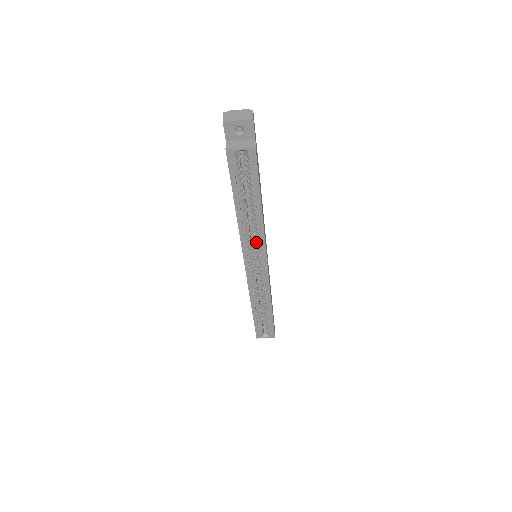
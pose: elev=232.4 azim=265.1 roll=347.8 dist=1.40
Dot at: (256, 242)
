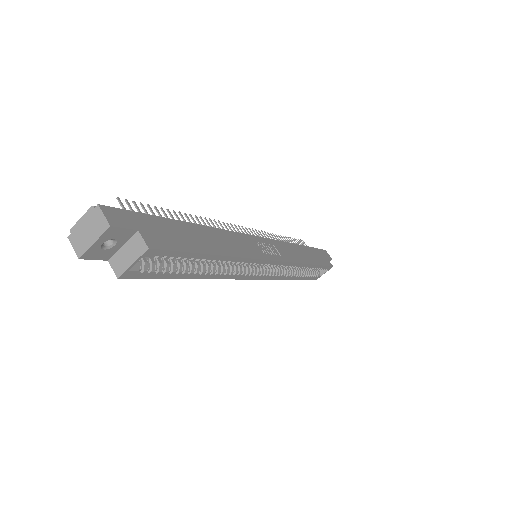
Dot at: occluded
